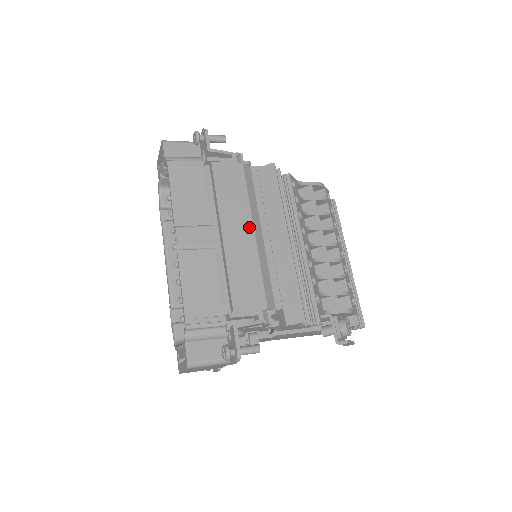
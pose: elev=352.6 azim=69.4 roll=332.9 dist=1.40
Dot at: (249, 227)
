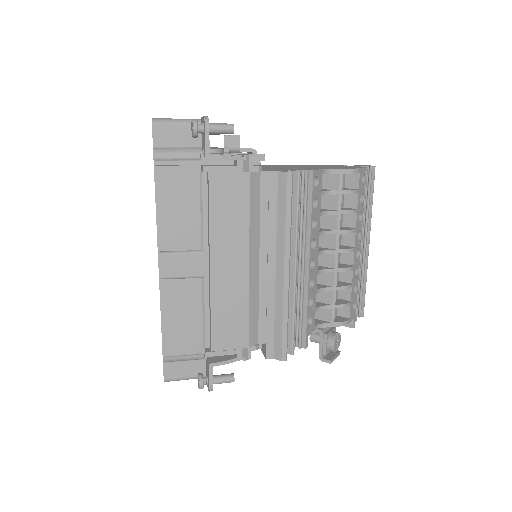
Dot at: (244, 259)
